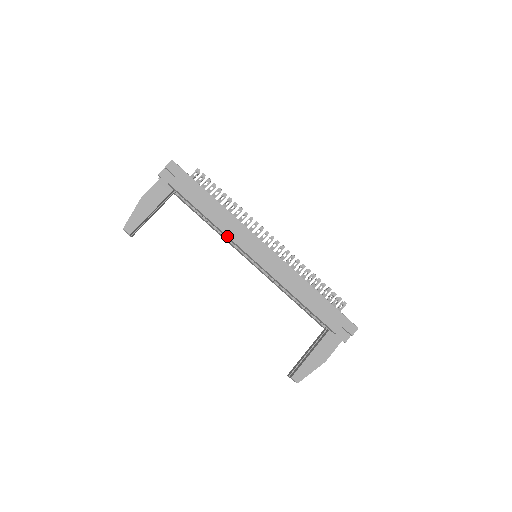
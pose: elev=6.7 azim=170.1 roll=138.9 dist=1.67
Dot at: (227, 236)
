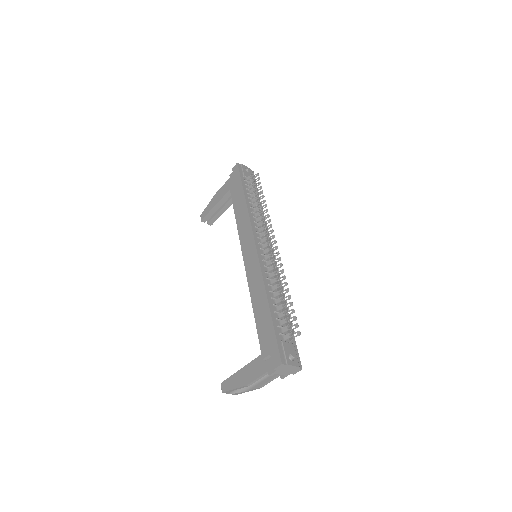
Dot at: (238, 231)
